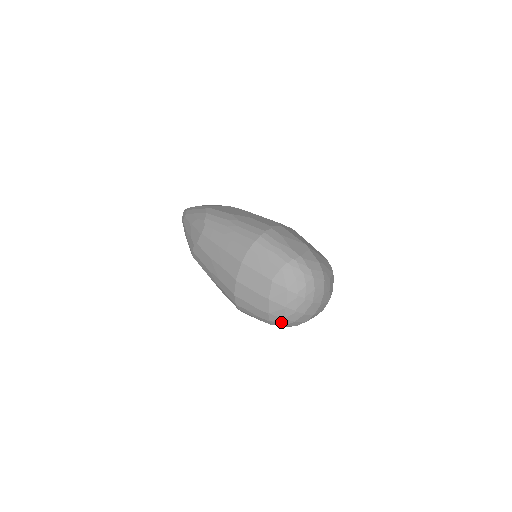
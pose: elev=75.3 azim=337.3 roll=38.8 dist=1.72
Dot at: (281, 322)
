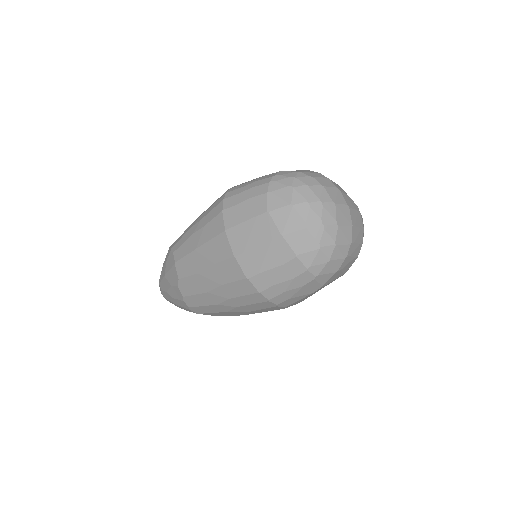
Dot at: (321, 258)
